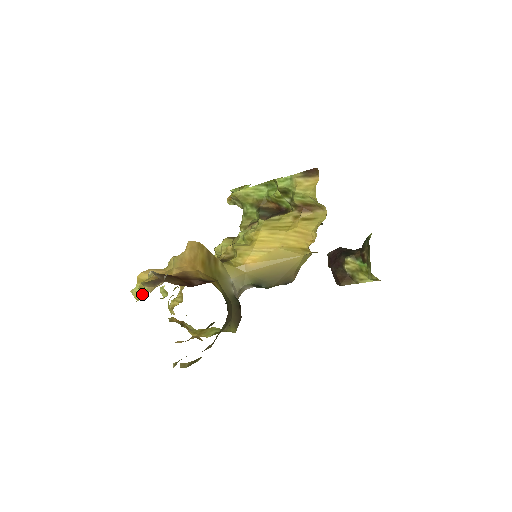
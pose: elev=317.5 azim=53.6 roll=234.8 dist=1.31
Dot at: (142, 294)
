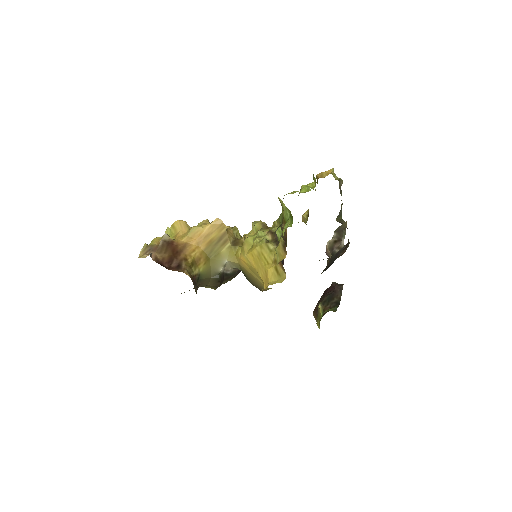
Dot at: occluded
